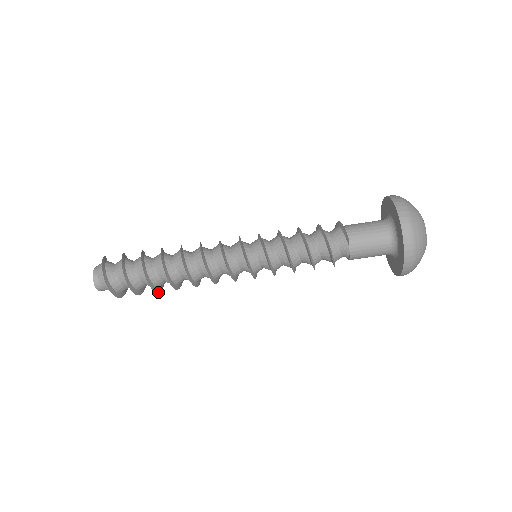
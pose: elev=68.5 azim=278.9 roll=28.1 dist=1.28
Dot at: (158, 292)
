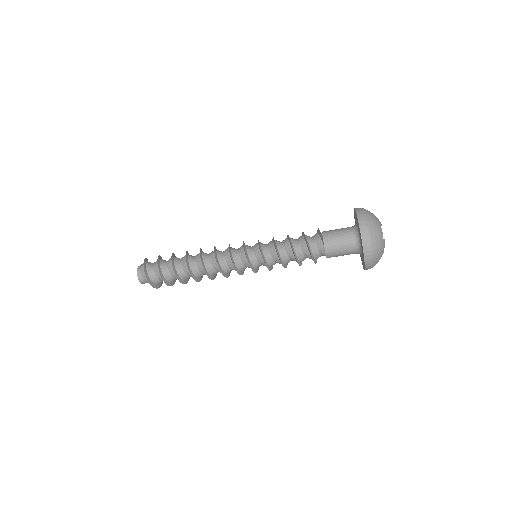
Dot at: occluded
